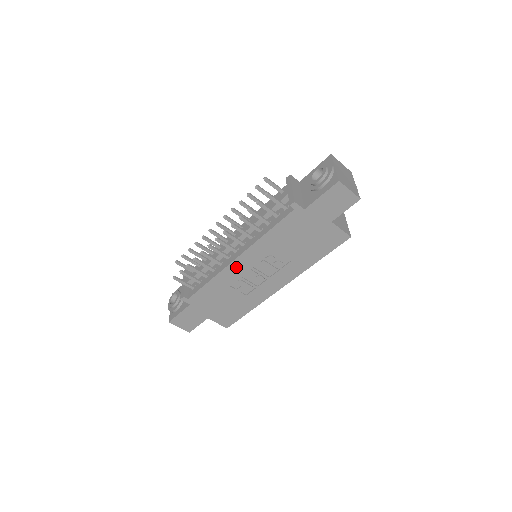
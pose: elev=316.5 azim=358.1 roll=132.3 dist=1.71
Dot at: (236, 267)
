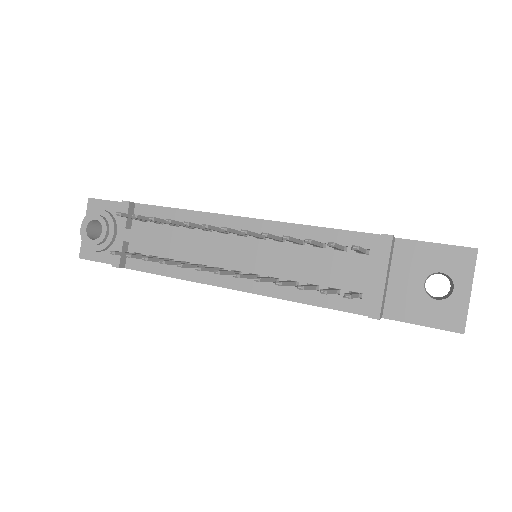
Dot at: occluded
